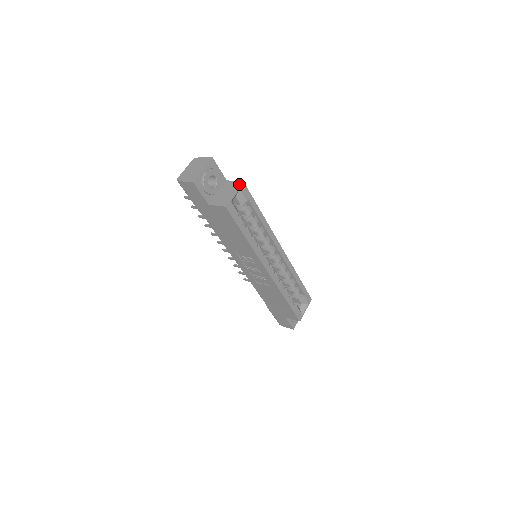
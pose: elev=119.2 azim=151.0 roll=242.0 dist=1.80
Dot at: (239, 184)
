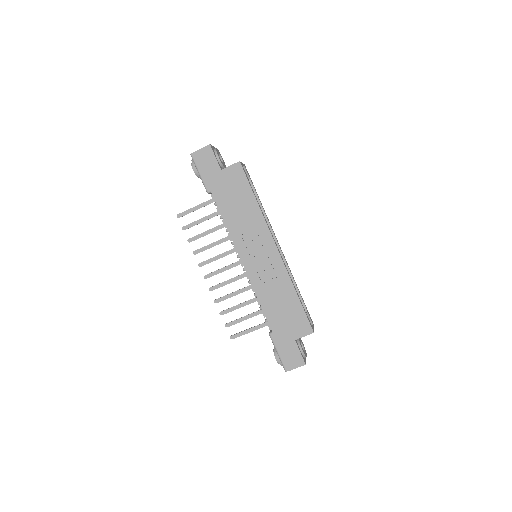
Dot at: occluded
